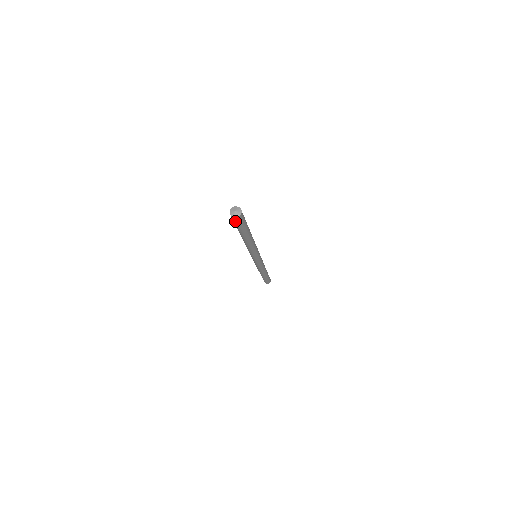
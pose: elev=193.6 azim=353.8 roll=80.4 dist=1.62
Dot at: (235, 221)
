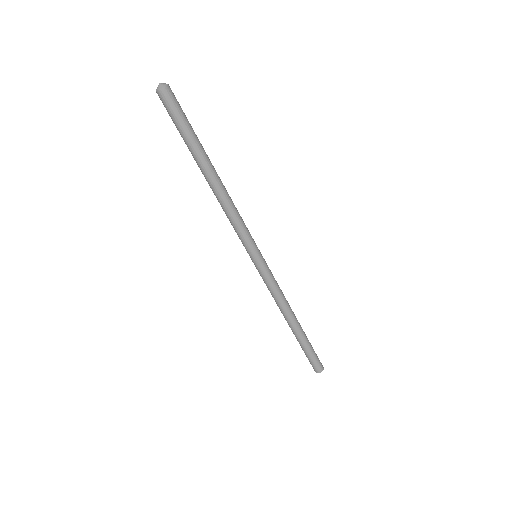
Dot at: (168, 103)
